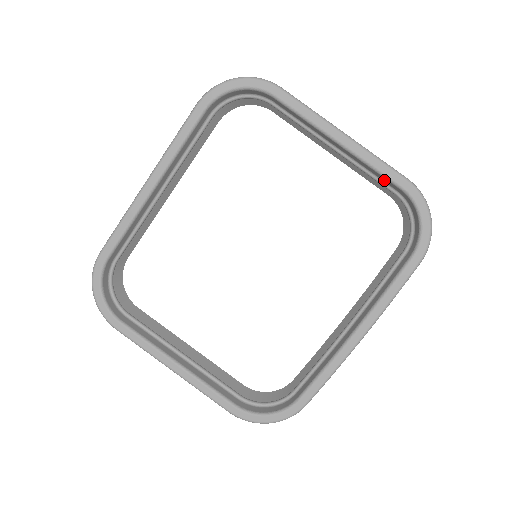
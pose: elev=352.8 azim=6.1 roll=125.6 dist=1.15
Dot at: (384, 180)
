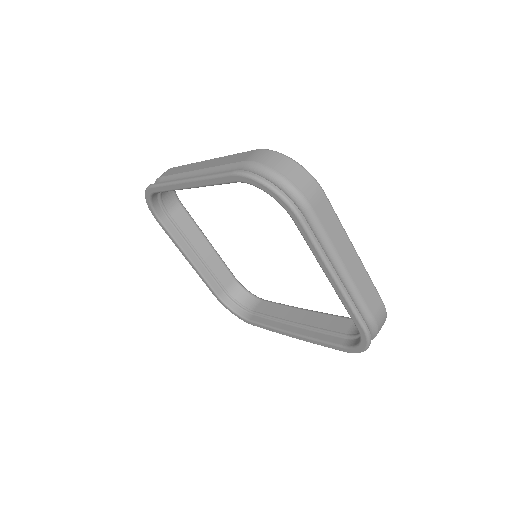
Dot at: occluded
